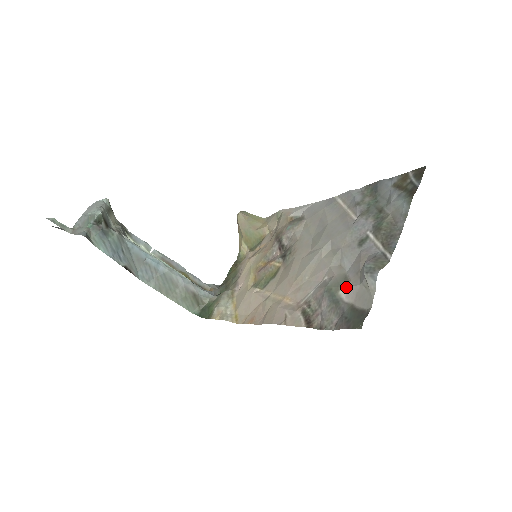
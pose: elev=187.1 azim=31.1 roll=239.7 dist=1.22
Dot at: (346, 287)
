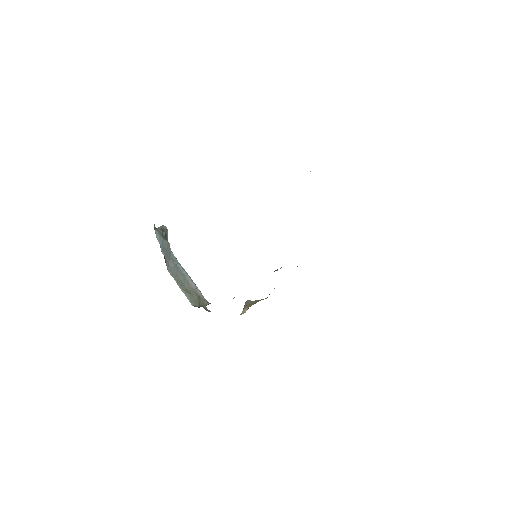
Dot at: occluded
